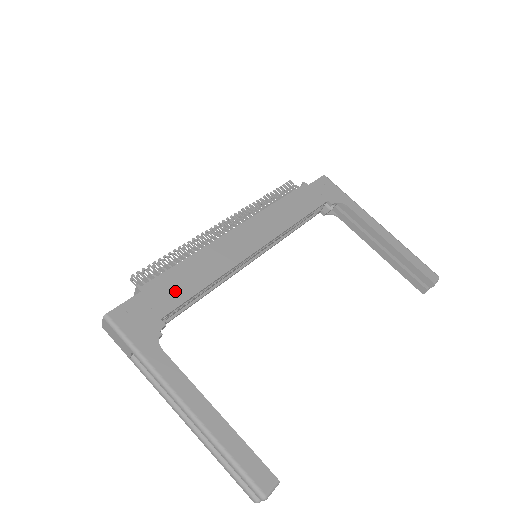
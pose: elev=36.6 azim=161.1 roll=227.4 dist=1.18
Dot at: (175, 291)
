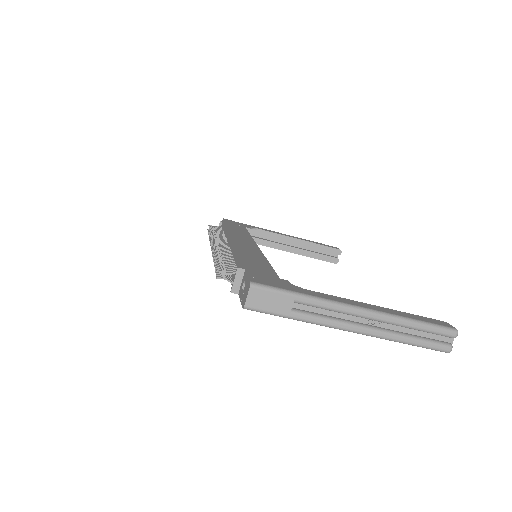
Dot at: (260, 267)
